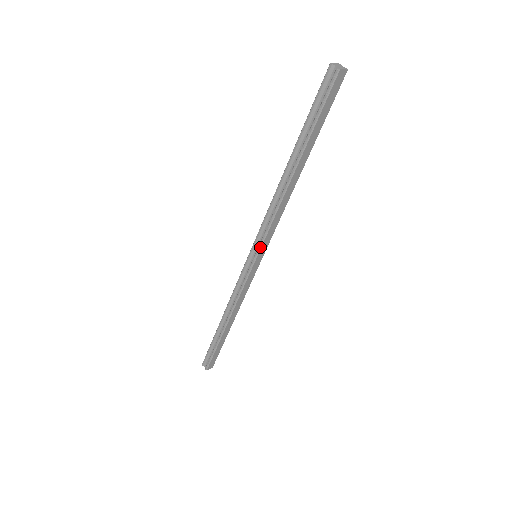
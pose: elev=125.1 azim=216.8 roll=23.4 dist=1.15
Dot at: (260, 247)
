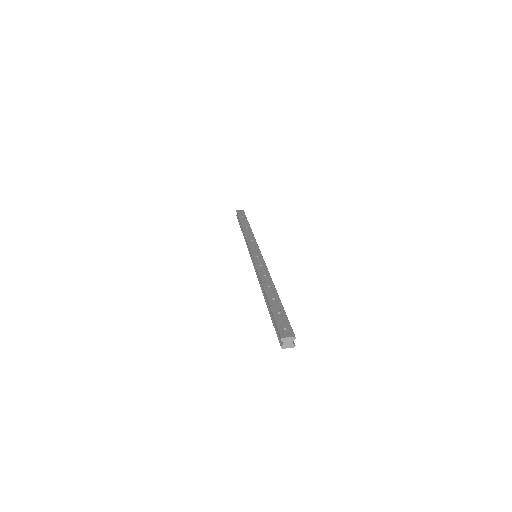
Dot at: (254, 265)
